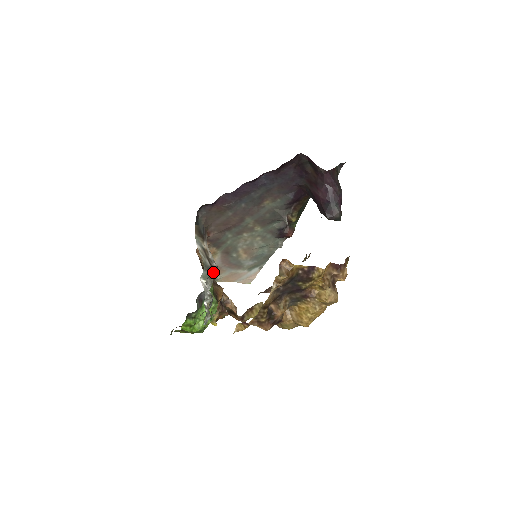
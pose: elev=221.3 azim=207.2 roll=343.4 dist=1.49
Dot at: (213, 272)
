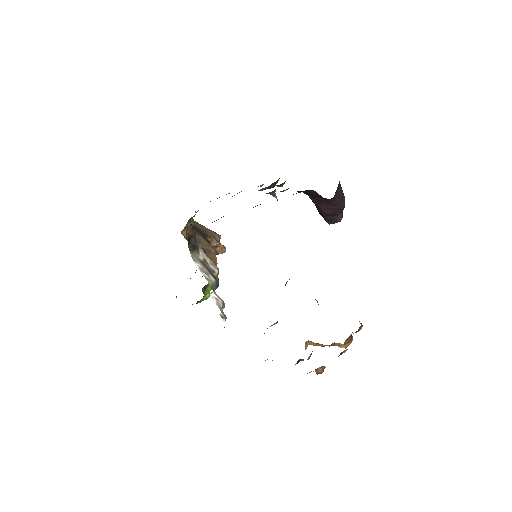
Dot at: (218, 282)
